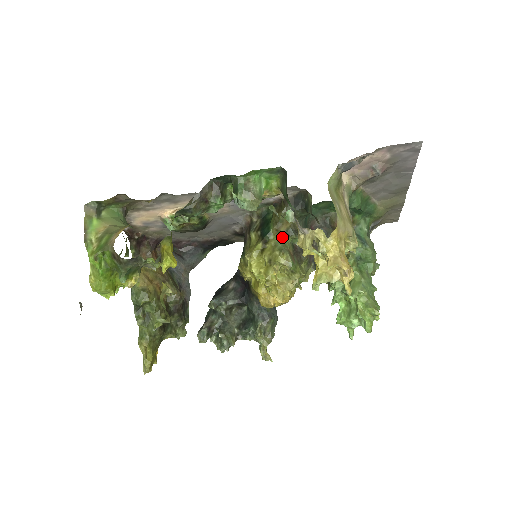
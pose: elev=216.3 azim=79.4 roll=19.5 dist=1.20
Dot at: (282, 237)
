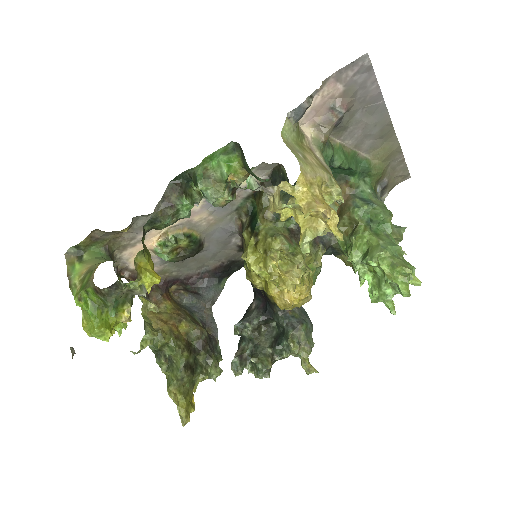
Dot at: (272, 224)
